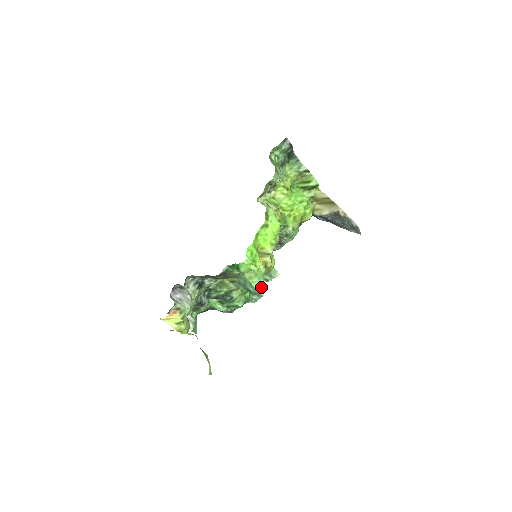
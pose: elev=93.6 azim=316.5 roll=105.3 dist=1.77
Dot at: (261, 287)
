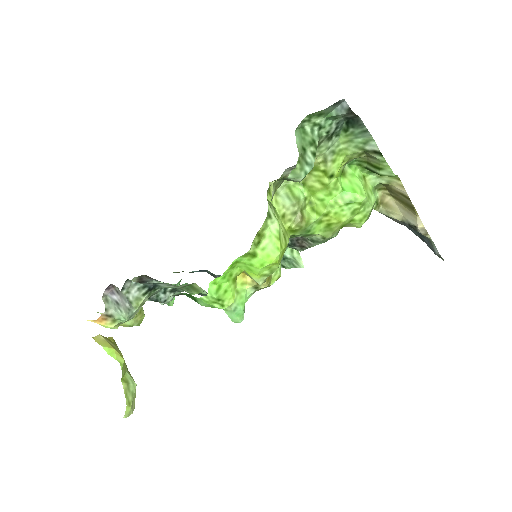
Dot at: (237, 318)
